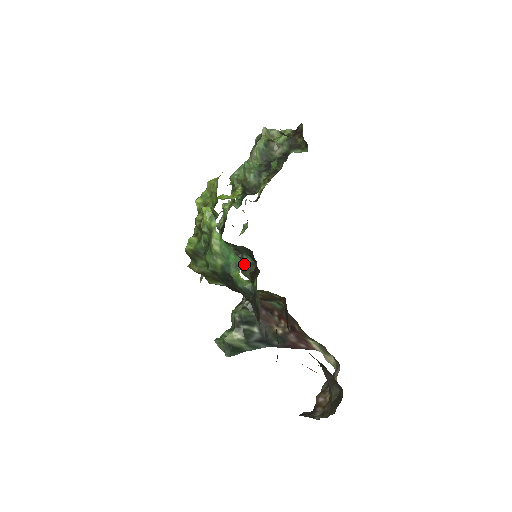
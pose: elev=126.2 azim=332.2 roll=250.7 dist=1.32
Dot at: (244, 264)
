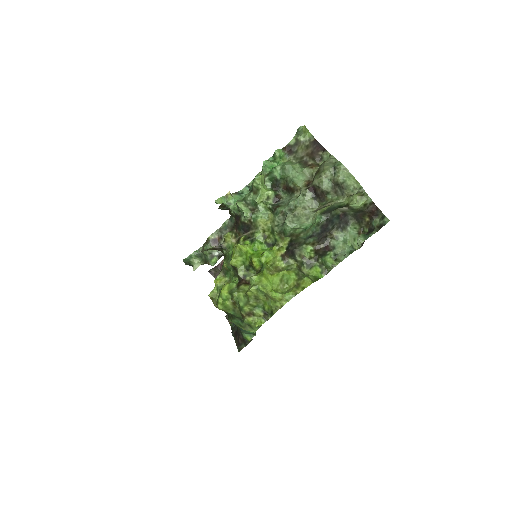
Dot at: occluded
